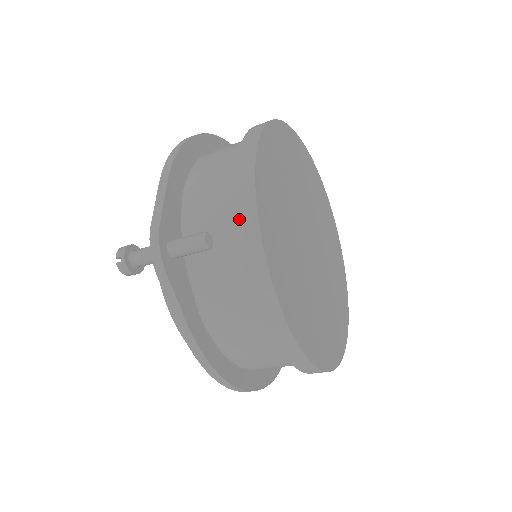
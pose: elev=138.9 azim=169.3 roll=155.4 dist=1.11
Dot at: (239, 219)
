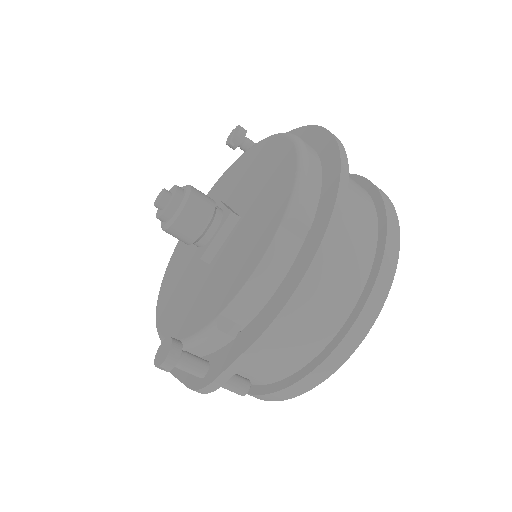
Dot at: (279, 392)
